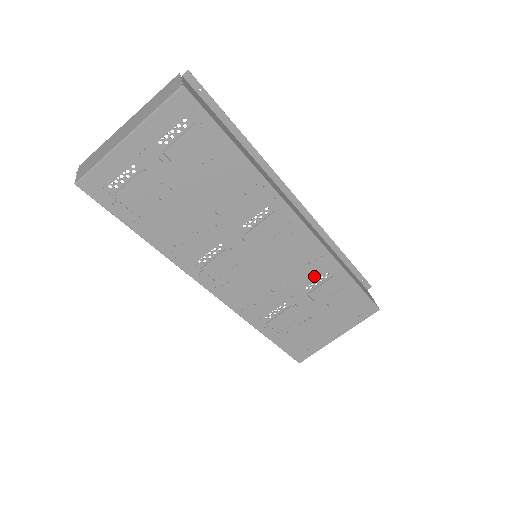
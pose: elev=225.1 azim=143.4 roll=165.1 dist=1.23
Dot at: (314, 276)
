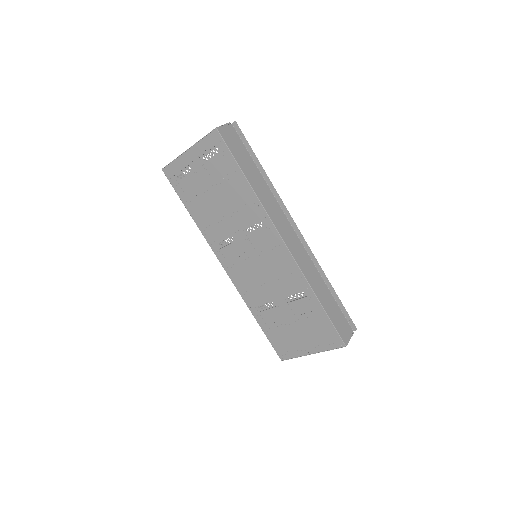
Dot at: (292, 289)
